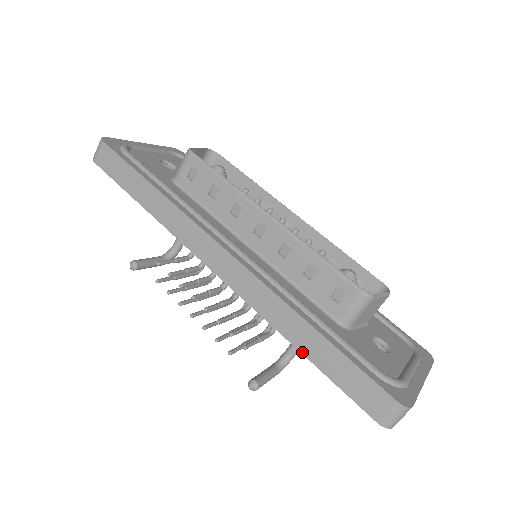
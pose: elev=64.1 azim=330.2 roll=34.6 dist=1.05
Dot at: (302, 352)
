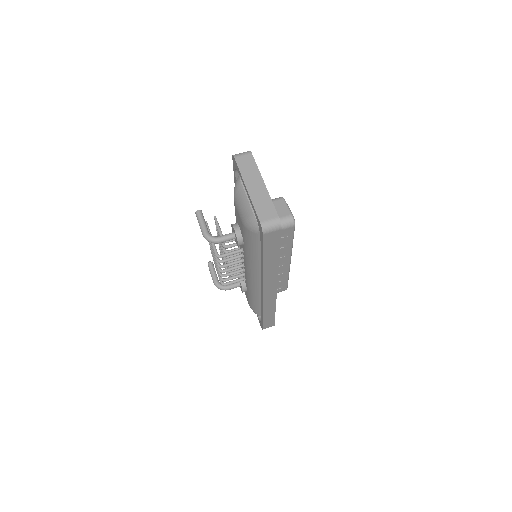
Dot at: occluded
